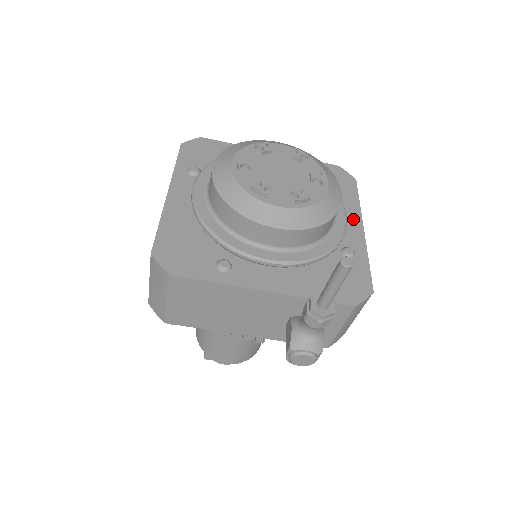
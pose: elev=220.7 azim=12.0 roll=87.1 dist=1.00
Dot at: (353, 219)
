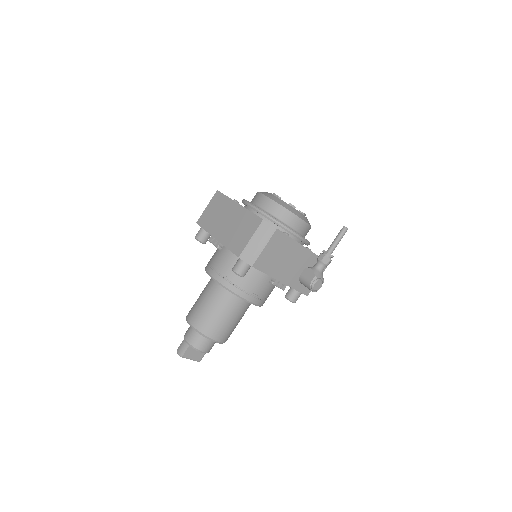
Dot at: occluded
